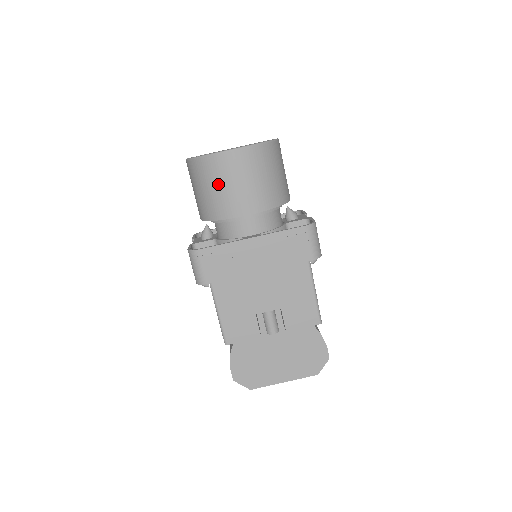
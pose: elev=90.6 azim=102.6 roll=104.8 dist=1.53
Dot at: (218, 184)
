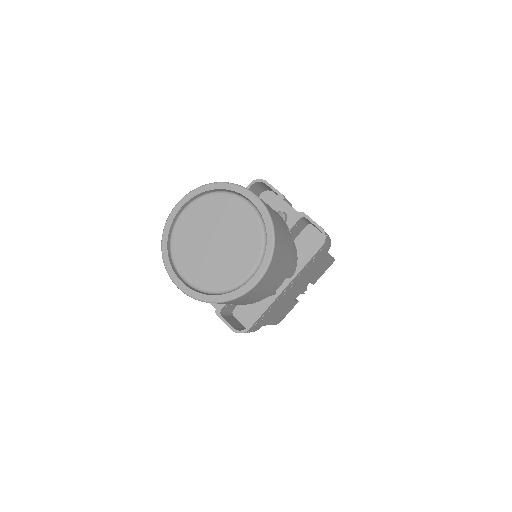
Dot at: (249, 299)
